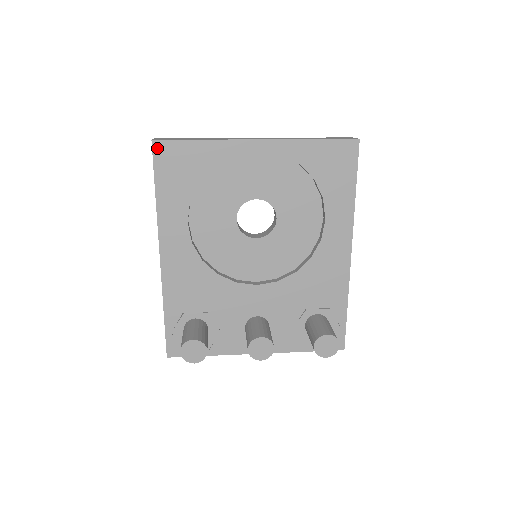
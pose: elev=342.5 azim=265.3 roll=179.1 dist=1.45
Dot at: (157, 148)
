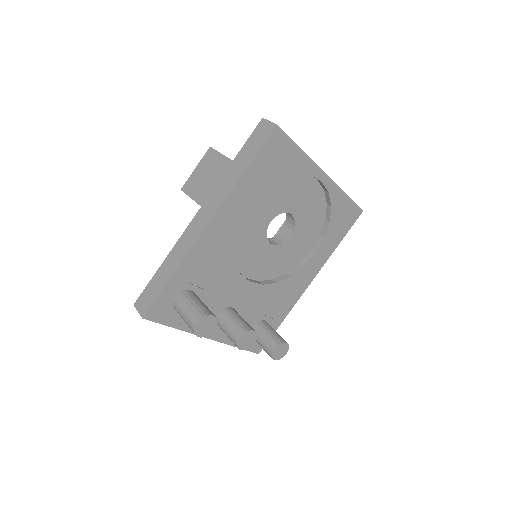
Dot at: (275, 133)
